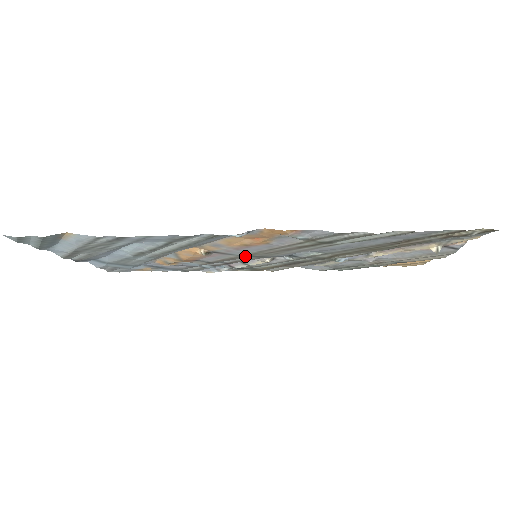
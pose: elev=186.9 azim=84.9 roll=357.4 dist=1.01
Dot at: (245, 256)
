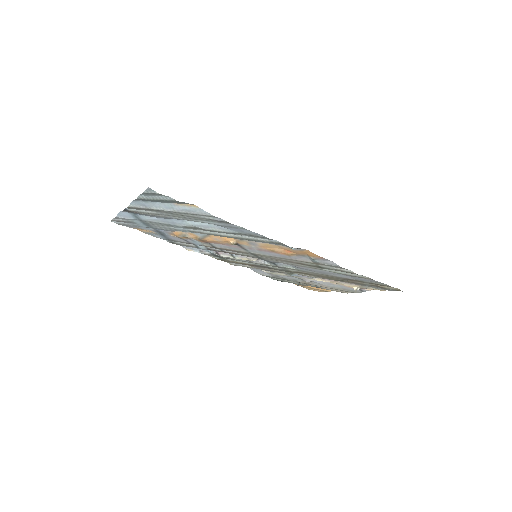
Dot at: (251, 254)
